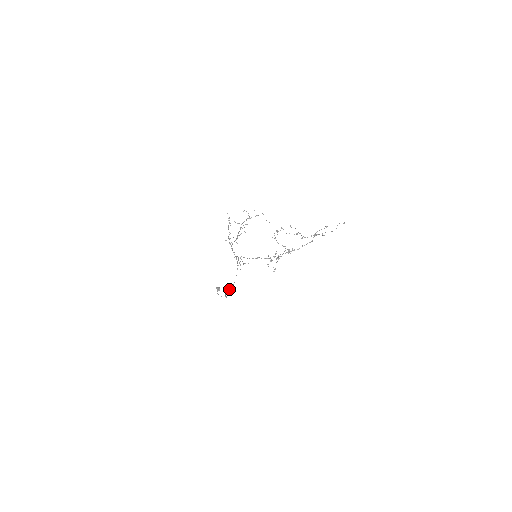
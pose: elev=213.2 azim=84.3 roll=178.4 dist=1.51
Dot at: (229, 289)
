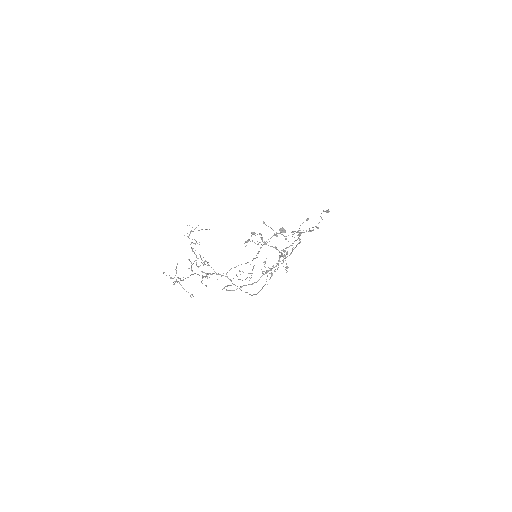
Dot at: (253, 294)
